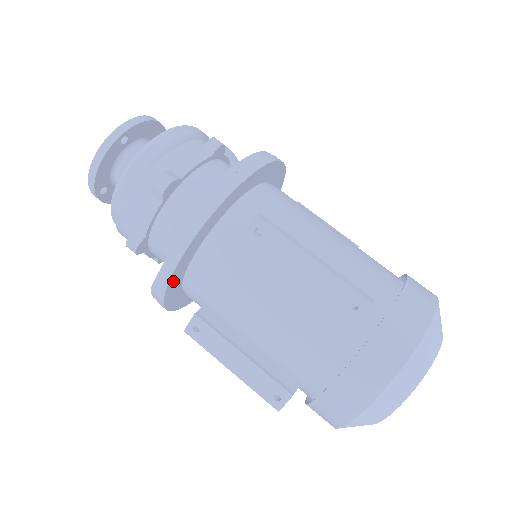
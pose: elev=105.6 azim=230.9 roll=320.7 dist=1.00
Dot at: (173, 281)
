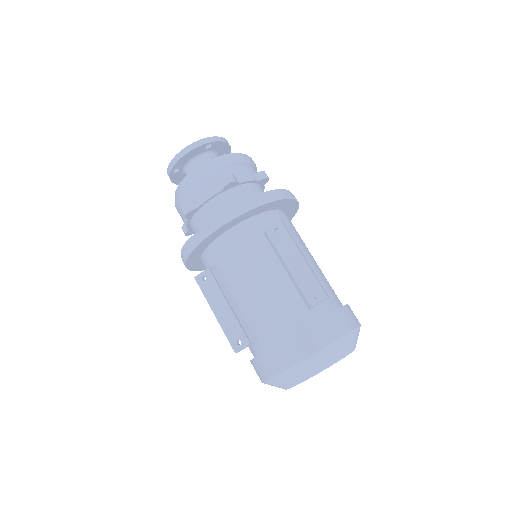
Dot at: (207, 239)
